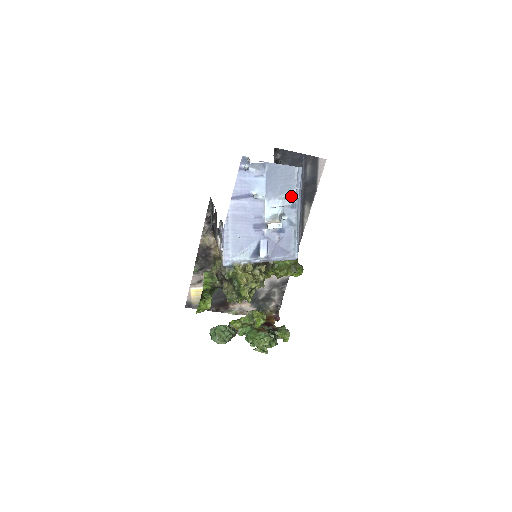
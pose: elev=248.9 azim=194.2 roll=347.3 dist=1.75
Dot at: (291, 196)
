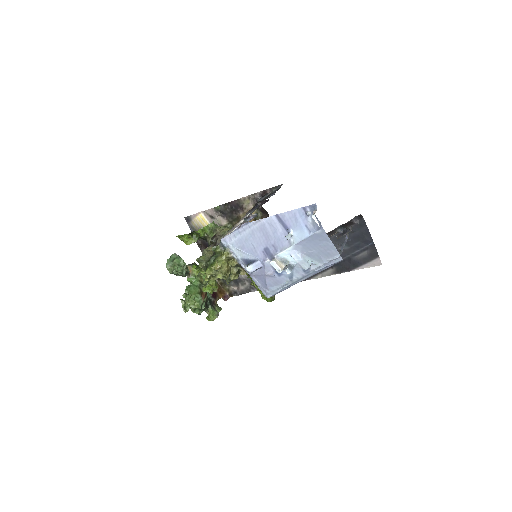
Dot at: (313, 264)
